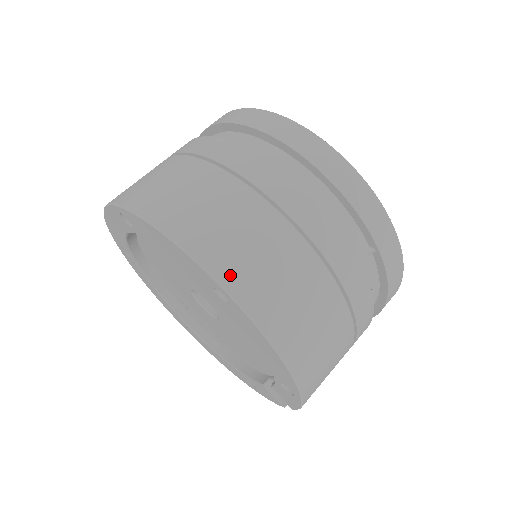
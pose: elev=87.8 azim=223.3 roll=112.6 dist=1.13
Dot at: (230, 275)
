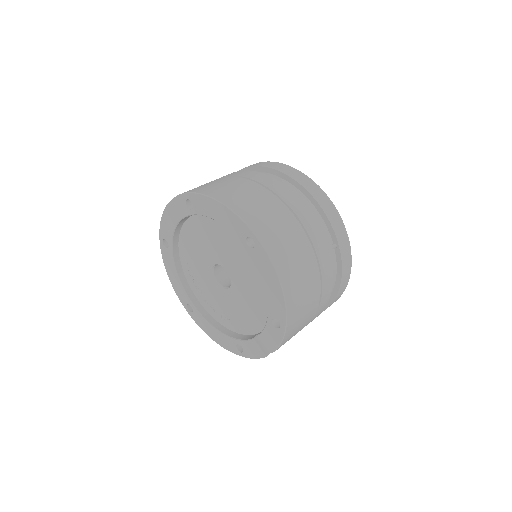
Dot at: (259, 228)
